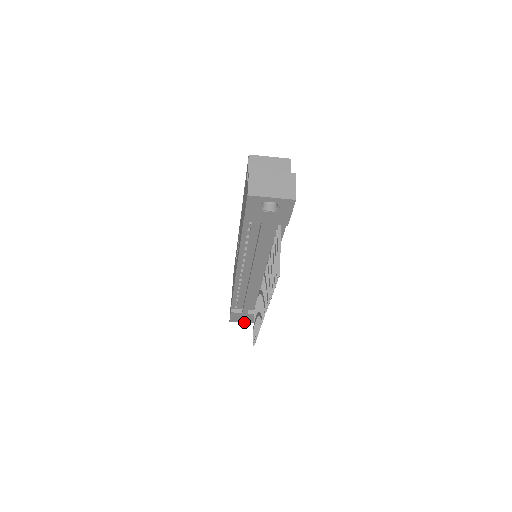
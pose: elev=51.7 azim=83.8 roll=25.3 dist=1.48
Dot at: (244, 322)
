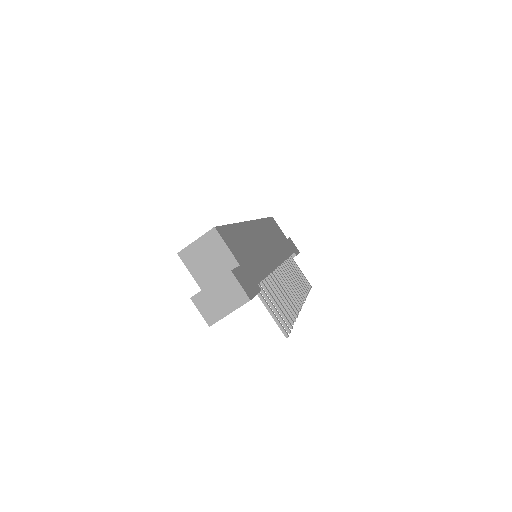
Dot at: occluded
